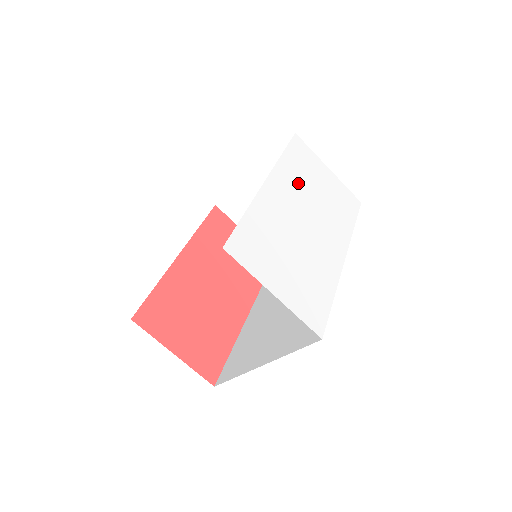
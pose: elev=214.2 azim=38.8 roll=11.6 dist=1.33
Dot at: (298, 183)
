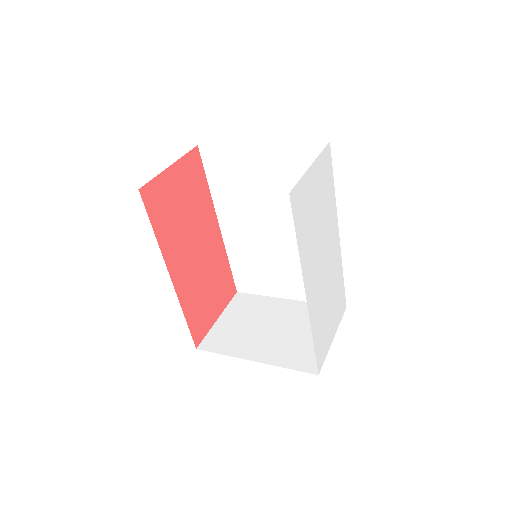
Dot at: (312, 246)
